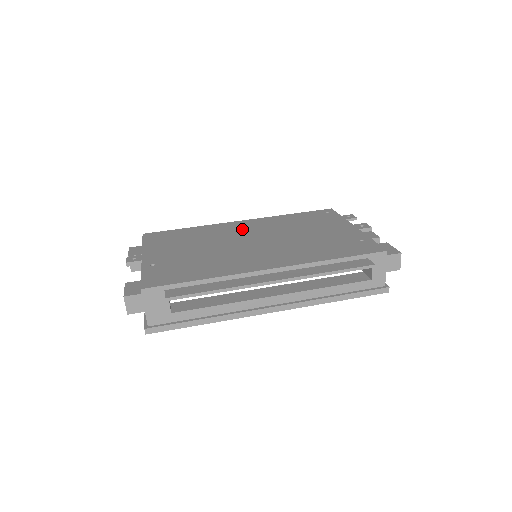
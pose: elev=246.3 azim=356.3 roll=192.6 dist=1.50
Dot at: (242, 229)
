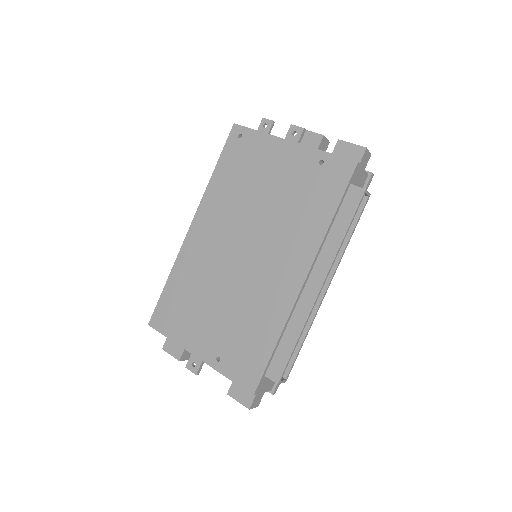
Dot at: (210, 240)
